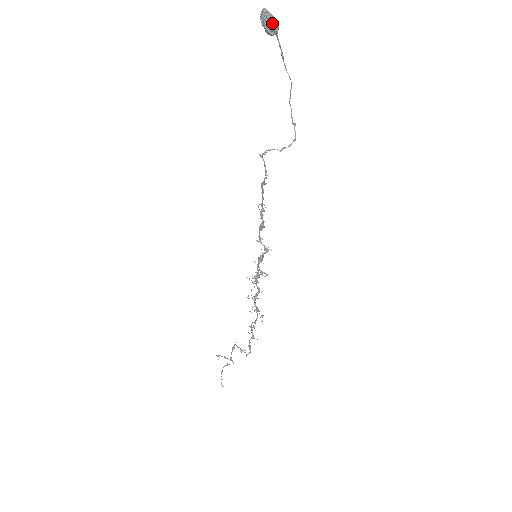
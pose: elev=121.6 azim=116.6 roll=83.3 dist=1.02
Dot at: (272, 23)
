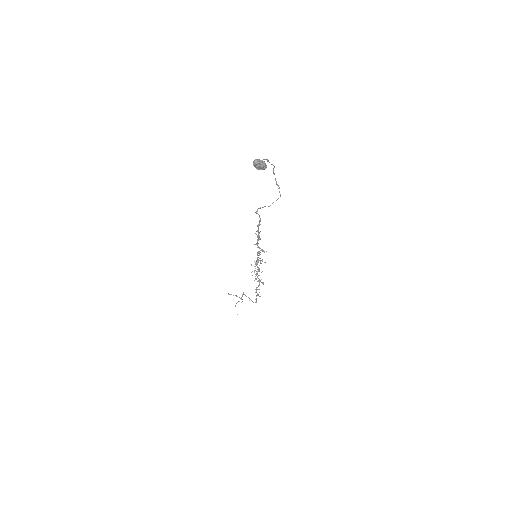
Dot at: (262, 167)
